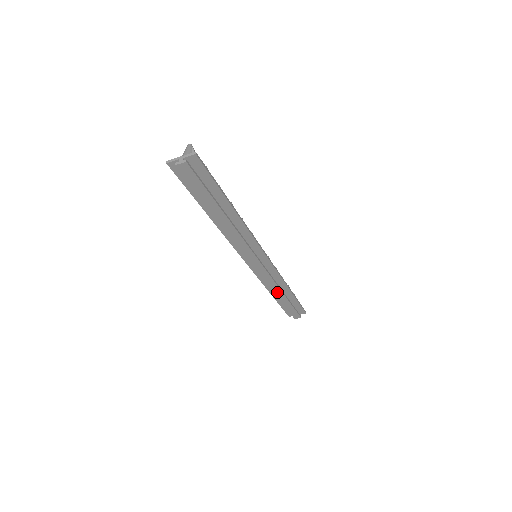
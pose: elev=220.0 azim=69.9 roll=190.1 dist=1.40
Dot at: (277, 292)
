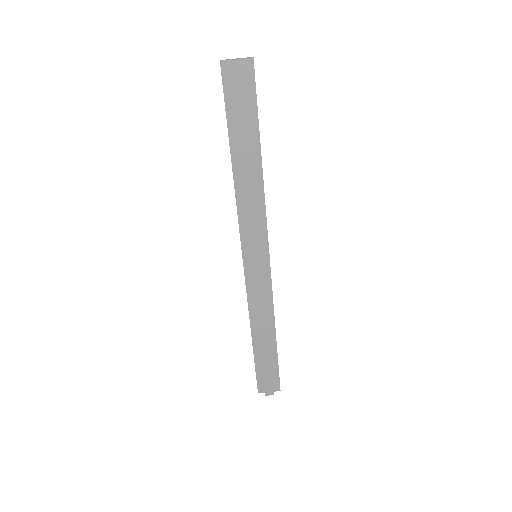
Dot at: (262, 328)
